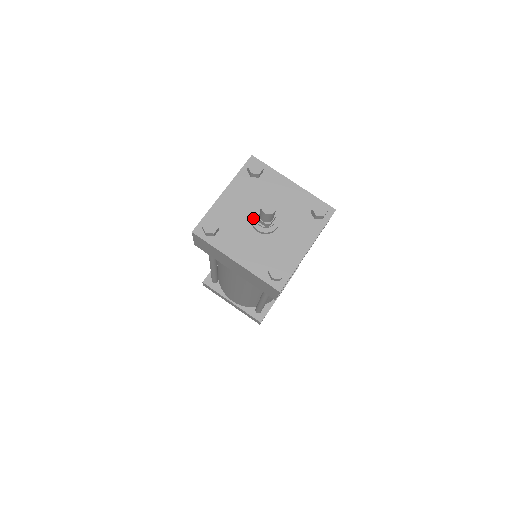
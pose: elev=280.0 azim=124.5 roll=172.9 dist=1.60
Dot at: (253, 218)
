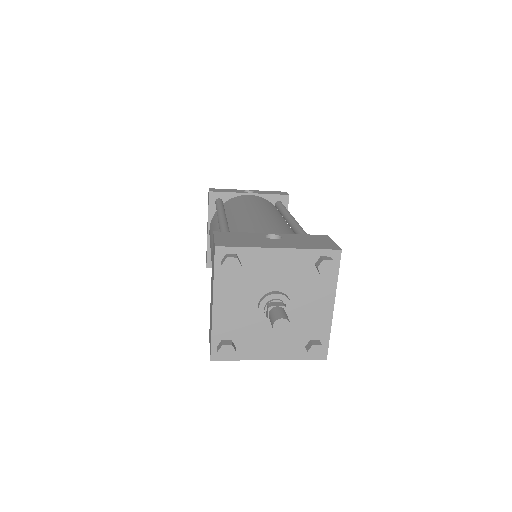
Dot at: (269, 297)
